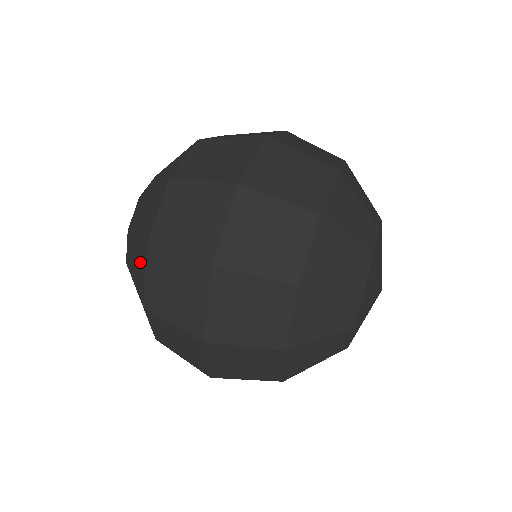
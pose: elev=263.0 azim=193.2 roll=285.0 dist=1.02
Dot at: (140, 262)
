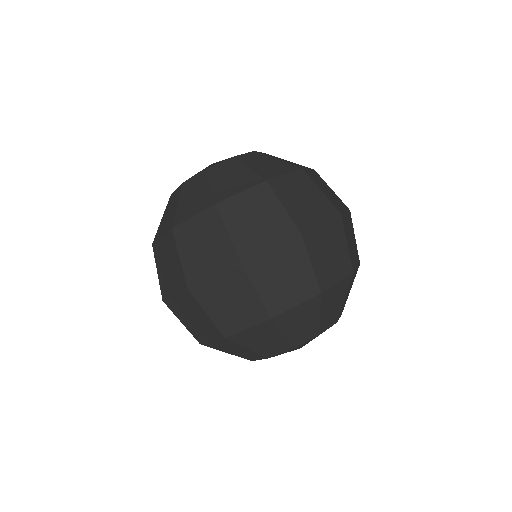
Dot at: (197, 203)
